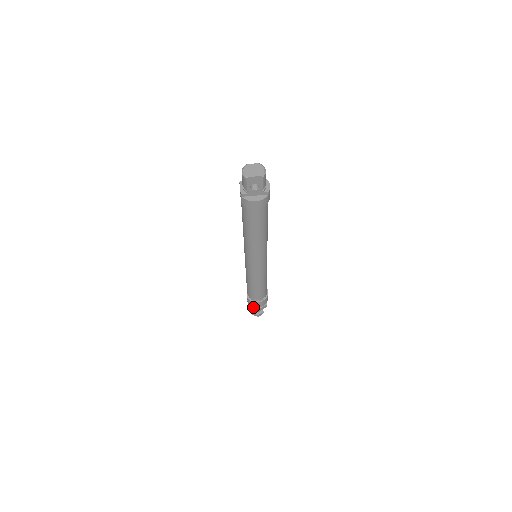
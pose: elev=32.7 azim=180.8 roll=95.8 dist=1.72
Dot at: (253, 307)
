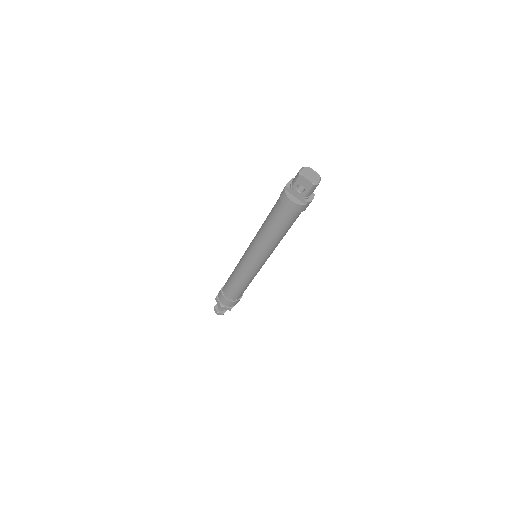
Dot at: (219, 301)
